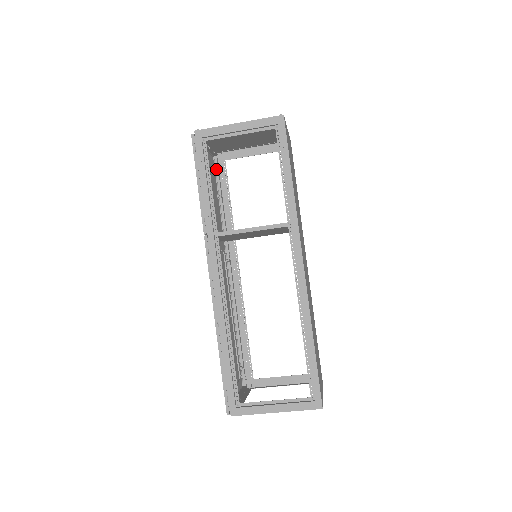
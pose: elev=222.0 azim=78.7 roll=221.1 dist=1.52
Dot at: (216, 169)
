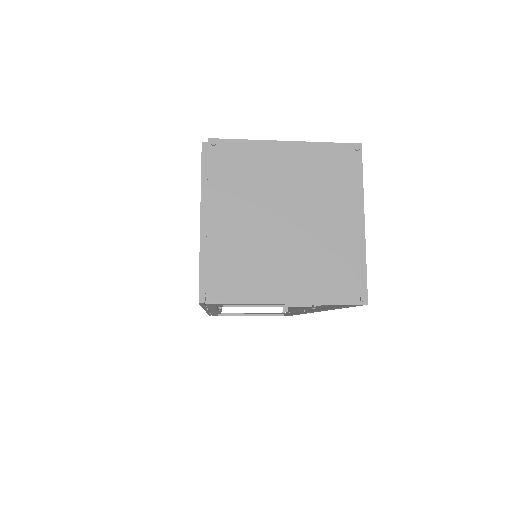
Dot at: occluded
